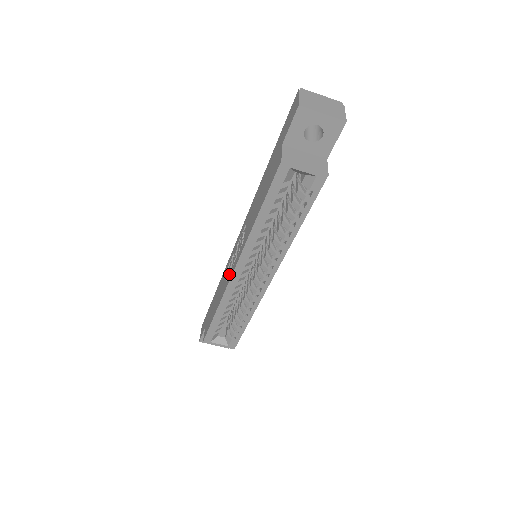
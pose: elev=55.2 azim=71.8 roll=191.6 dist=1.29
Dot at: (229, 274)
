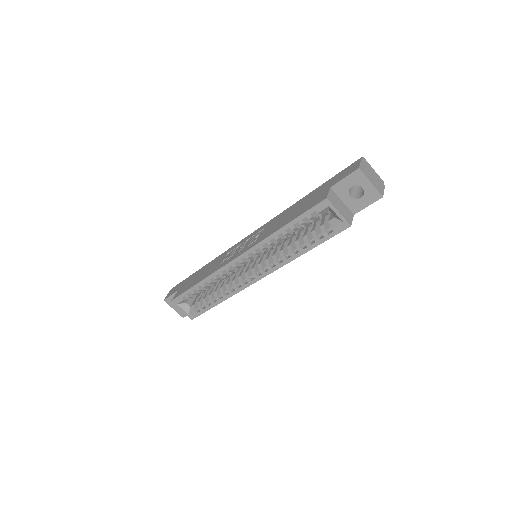
Dot at: (229, 258)
